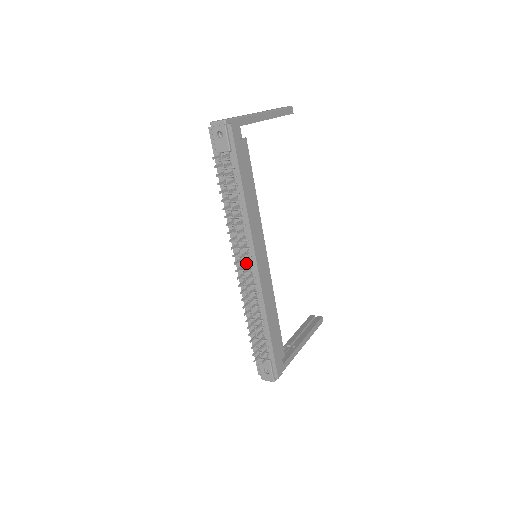
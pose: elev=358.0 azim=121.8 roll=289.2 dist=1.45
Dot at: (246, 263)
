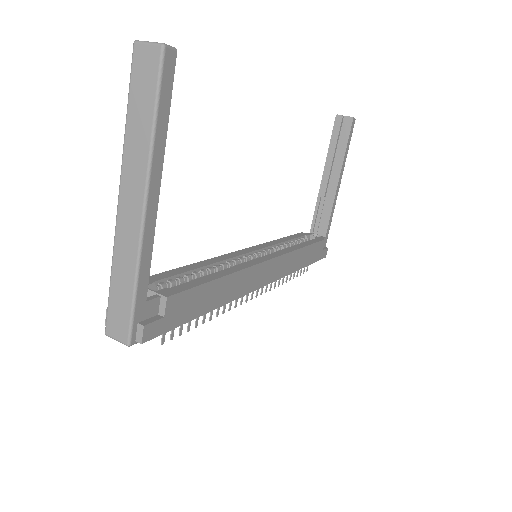
Dot at: occluded
